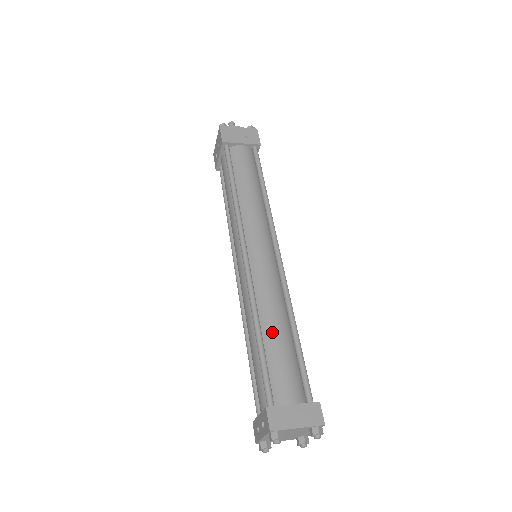
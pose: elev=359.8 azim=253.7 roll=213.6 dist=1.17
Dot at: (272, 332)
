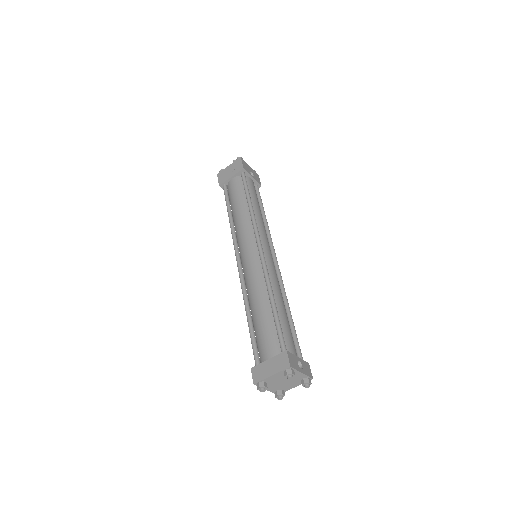
Dot at: (256, 311)
